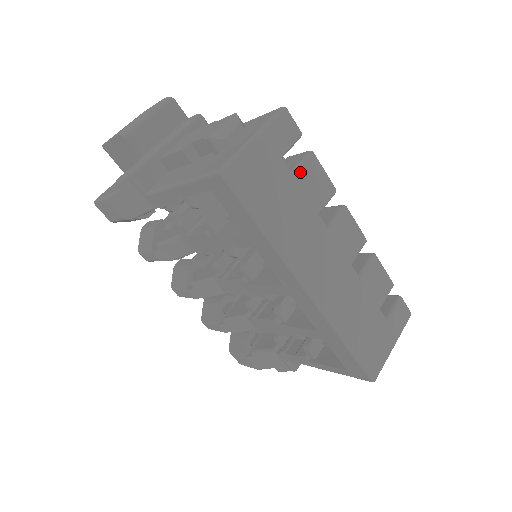
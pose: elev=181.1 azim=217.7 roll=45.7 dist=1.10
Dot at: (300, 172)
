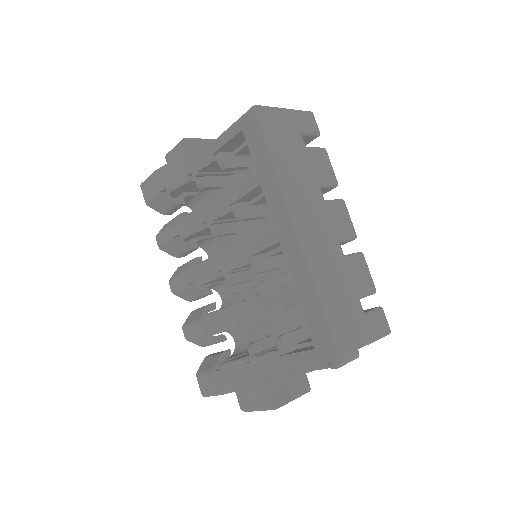
Dot at: (312, 151)
